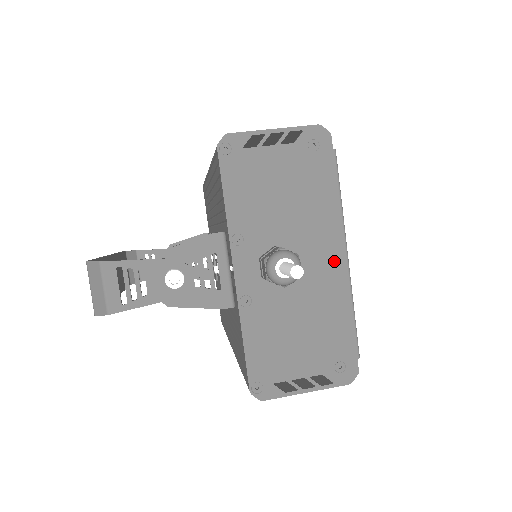
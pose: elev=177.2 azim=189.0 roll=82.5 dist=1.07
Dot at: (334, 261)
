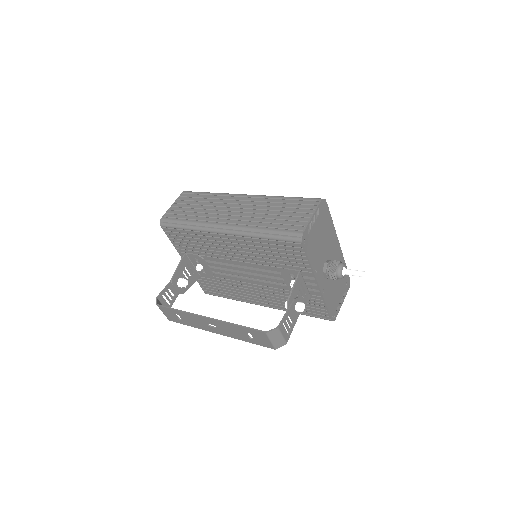
Dot at: (337, 249)
